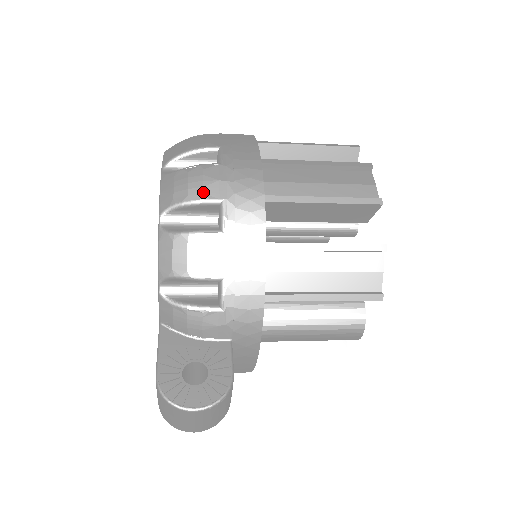
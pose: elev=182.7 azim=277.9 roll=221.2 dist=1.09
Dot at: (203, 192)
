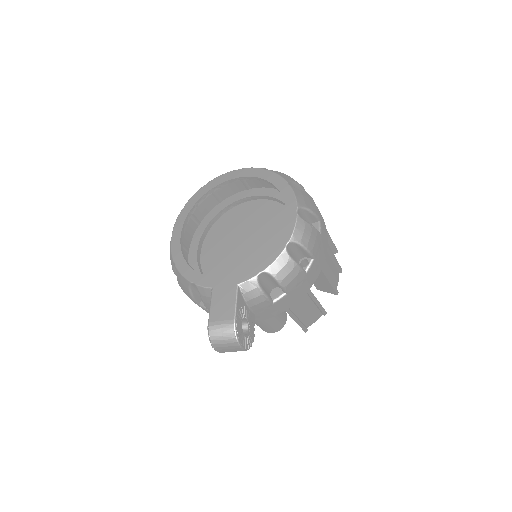
Dot at: (313, 248)
